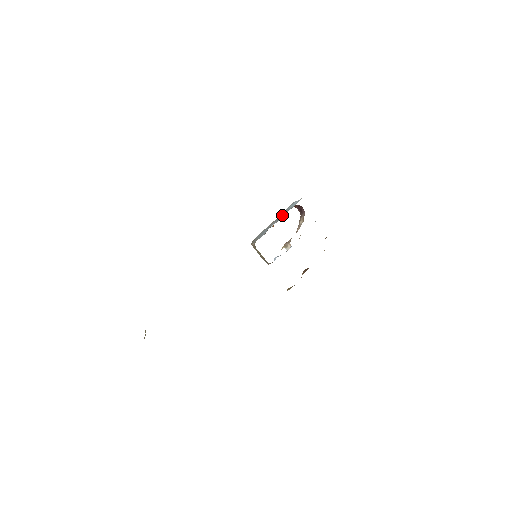
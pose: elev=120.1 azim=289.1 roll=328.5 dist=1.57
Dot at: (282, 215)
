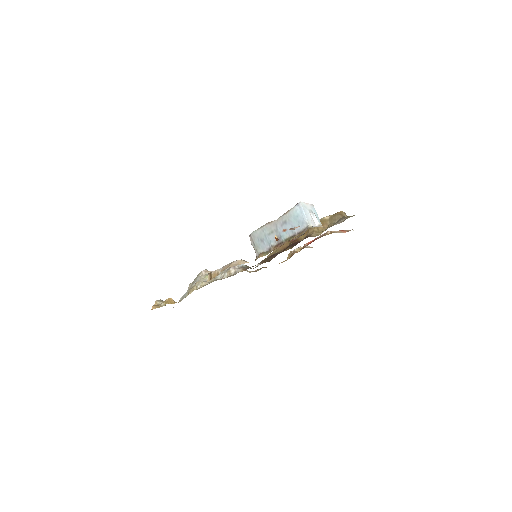
Dot at: (285, 229)
